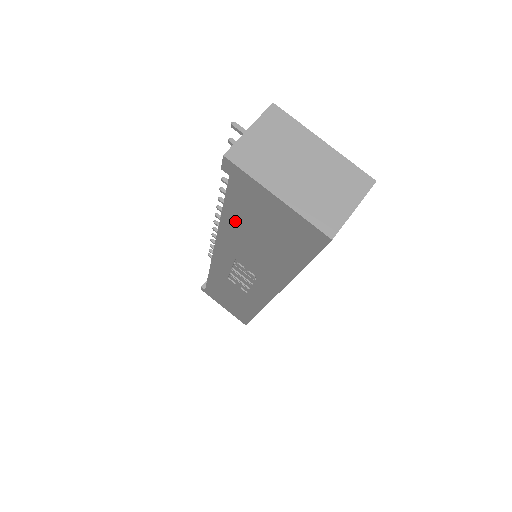
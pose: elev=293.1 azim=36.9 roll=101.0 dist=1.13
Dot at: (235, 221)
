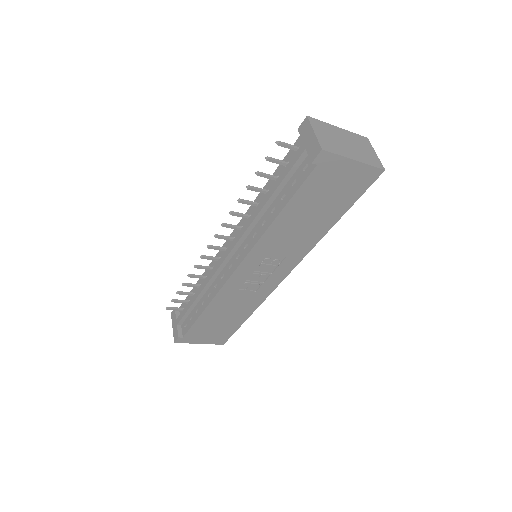
Dot at: (295, 208)
